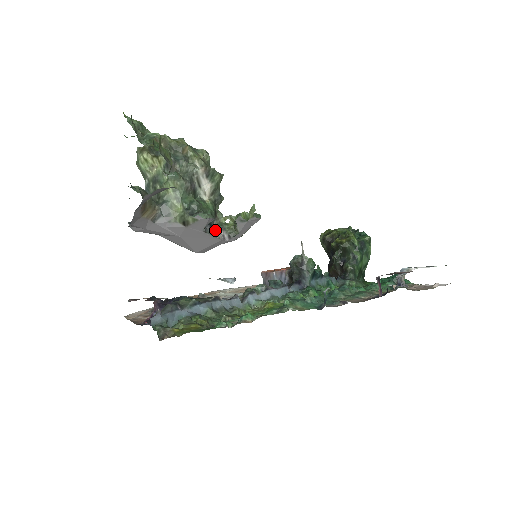
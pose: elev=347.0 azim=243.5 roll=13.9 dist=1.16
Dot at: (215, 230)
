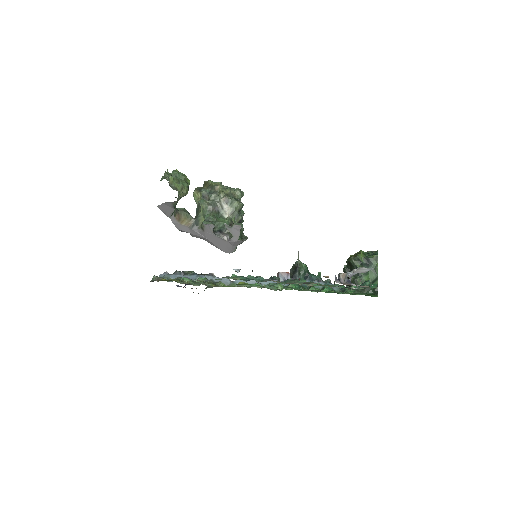
Dot at: (223, 235)
